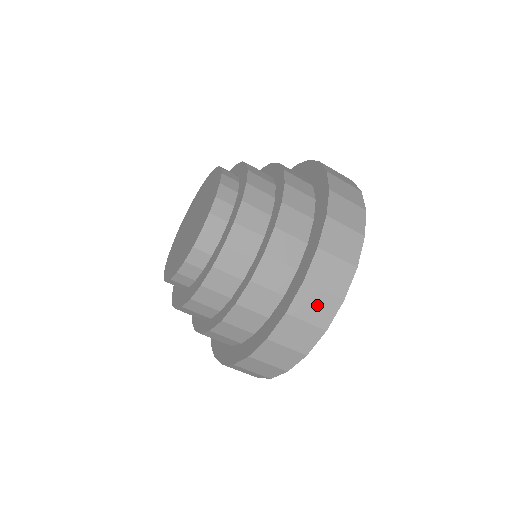
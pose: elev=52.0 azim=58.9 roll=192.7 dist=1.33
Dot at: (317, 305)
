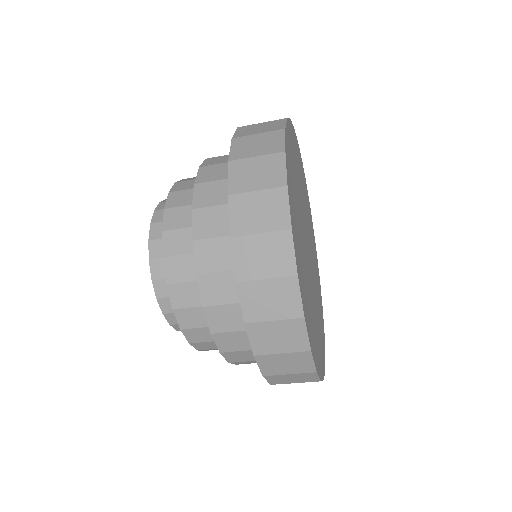
Dot at: (293, 378)
